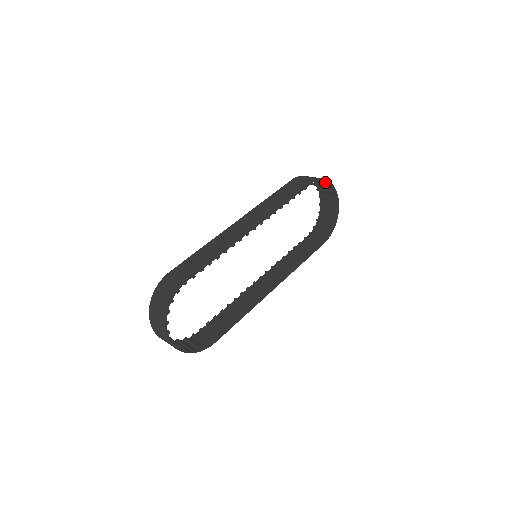
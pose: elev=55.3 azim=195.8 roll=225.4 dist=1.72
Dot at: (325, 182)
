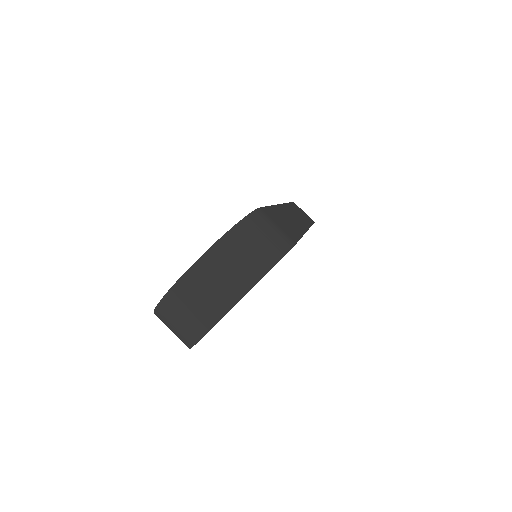
Dot at: occluded
